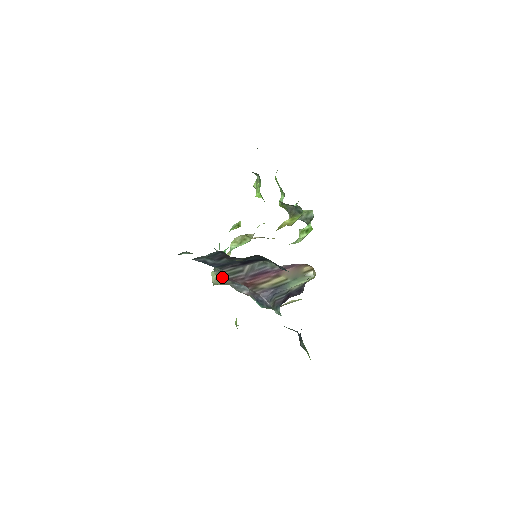
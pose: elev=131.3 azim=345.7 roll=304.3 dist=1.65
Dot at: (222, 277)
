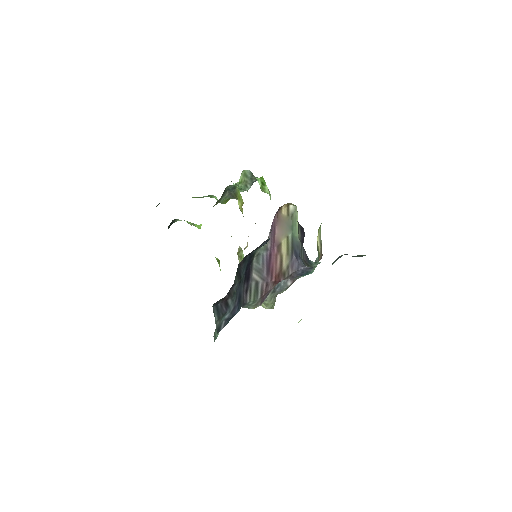
Dot at: (258, 304)
